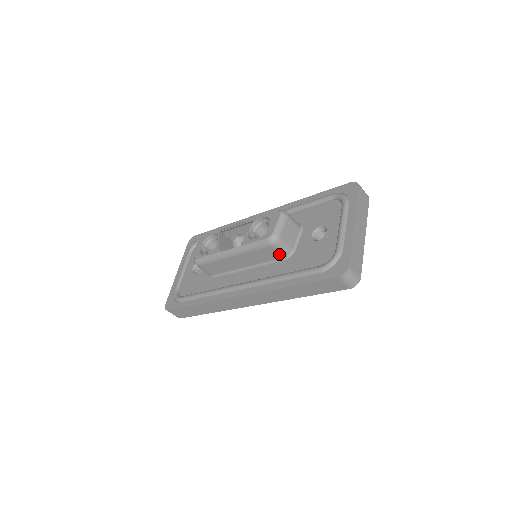
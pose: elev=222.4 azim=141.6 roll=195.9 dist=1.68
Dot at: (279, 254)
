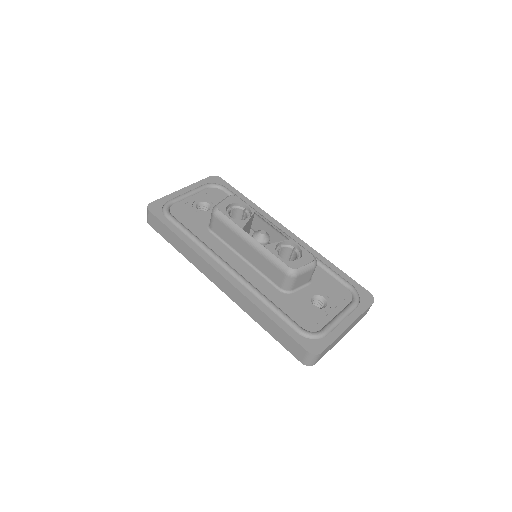
Dot at: (281, 283)
